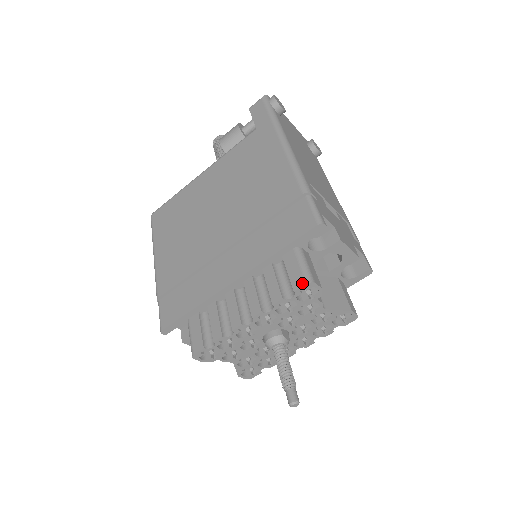
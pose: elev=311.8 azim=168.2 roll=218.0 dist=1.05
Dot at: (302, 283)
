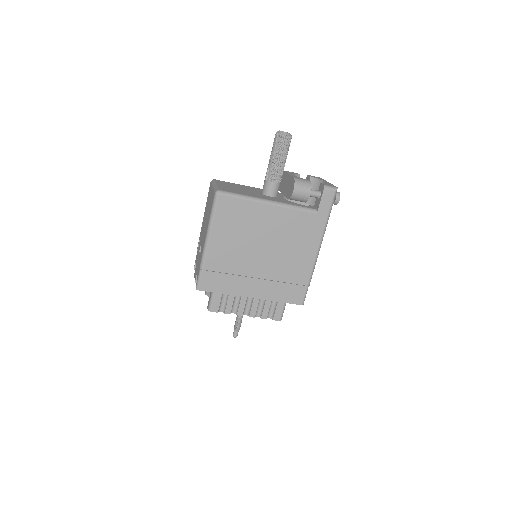
Dot at: (278, 320)
